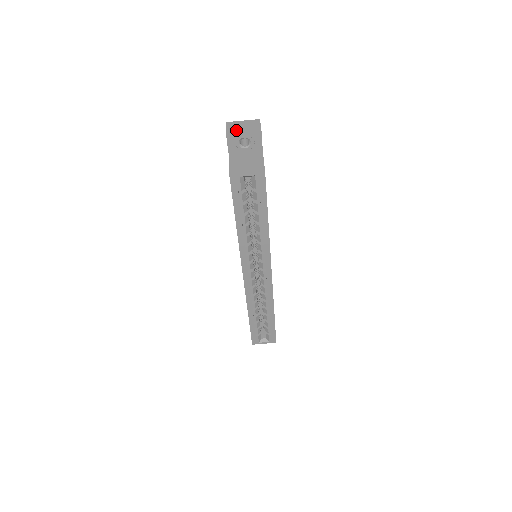
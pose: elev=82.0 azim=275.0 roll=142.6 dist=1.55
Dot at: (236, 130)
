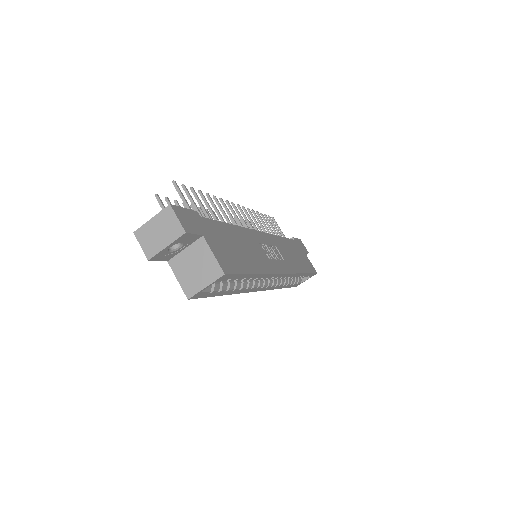
Dot at: (155, 246)
